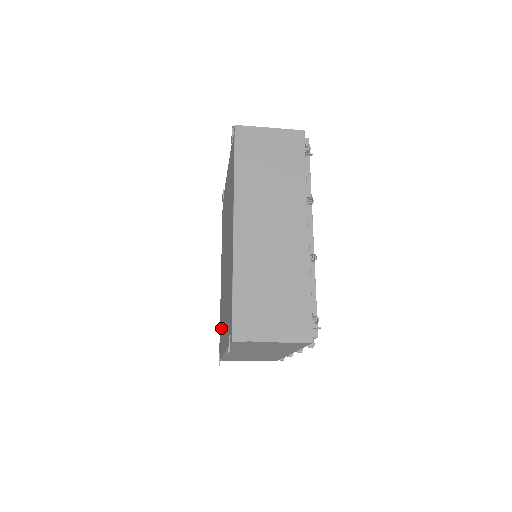
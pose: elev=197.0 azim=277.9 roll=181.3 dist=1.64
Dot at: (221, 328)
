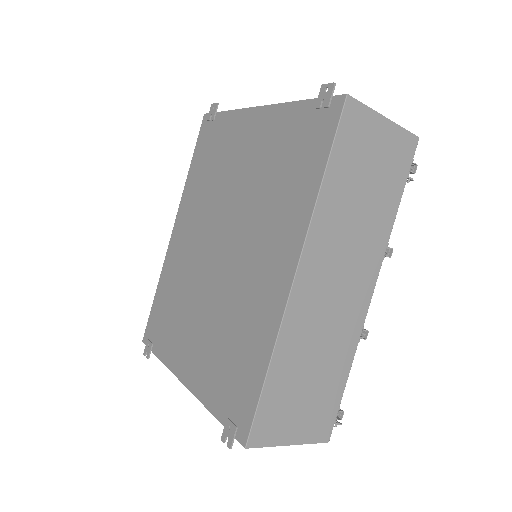
Dot at: (166, 318)
